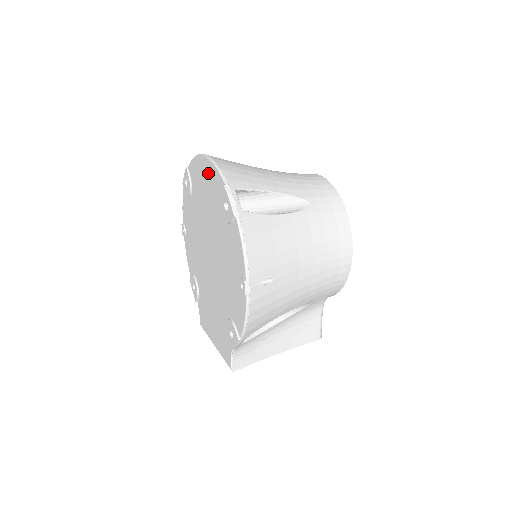
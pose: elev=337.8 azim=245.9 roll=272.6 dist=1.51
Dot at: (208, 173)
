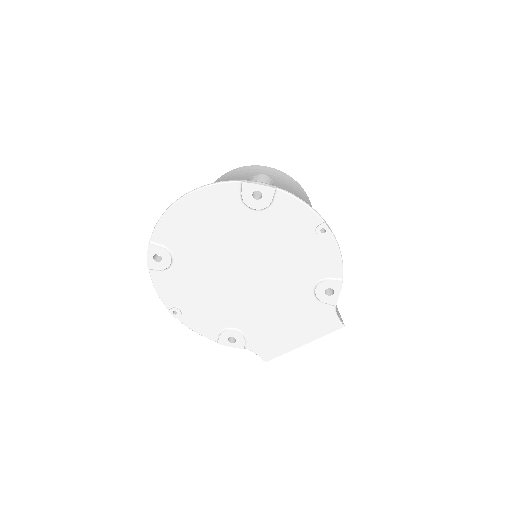
Dot at: (201, 204)
